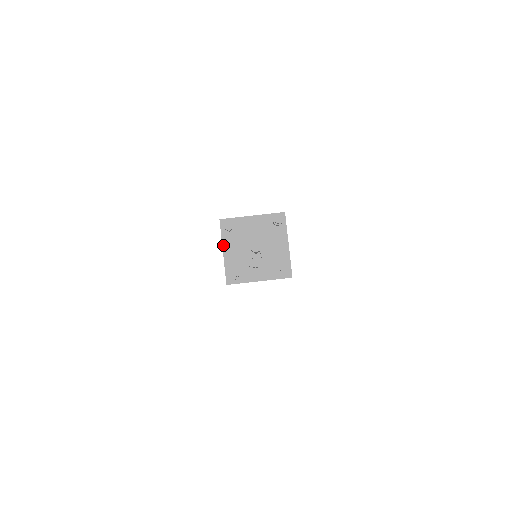
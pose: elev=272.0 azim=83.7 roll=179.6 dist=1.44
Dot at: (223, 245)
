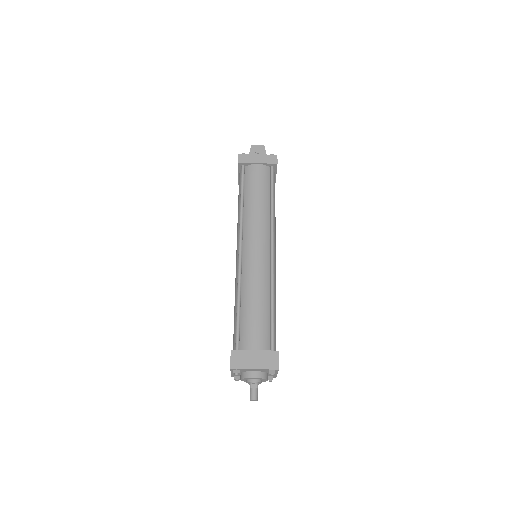
Dot at: (231, 372)
